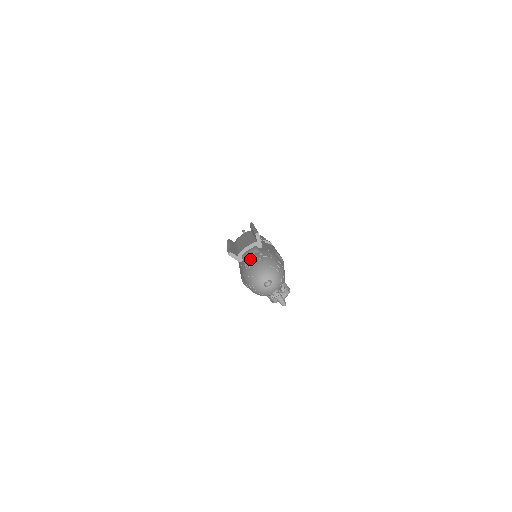
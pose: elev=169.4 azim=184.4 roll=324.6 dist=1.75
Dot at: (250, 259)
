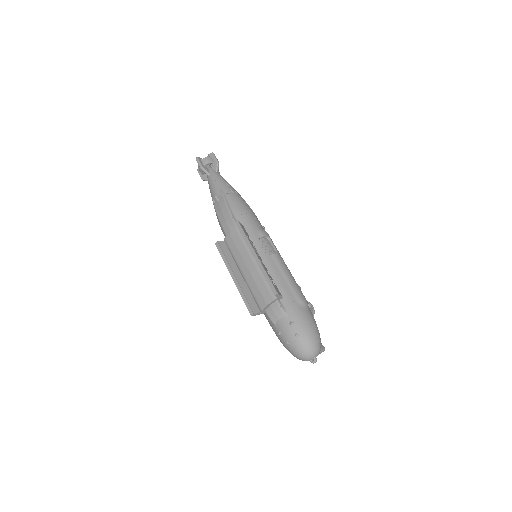
Dot at: (283, 330)
